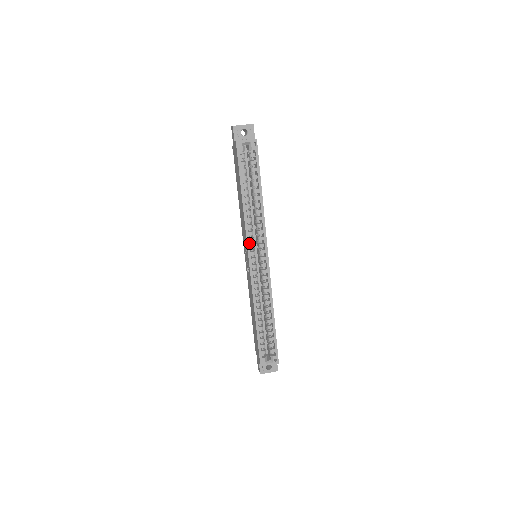
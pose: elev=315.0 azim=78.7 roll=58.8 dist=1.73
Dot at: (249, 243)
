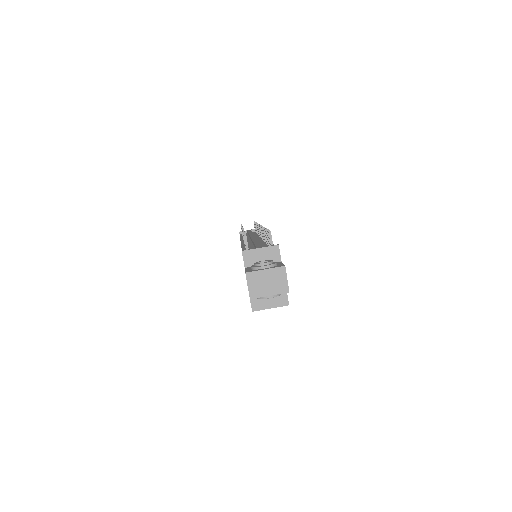
Dot at: occluded
